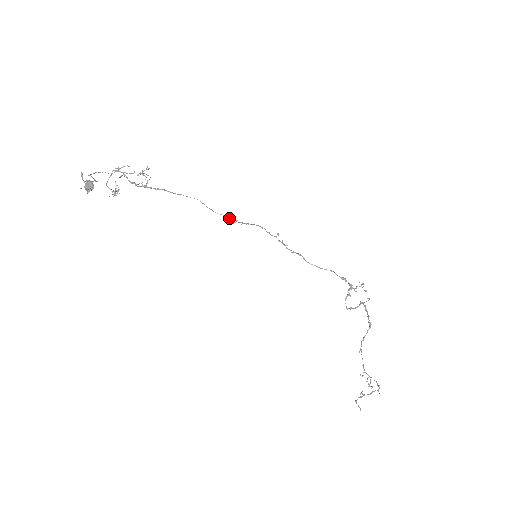
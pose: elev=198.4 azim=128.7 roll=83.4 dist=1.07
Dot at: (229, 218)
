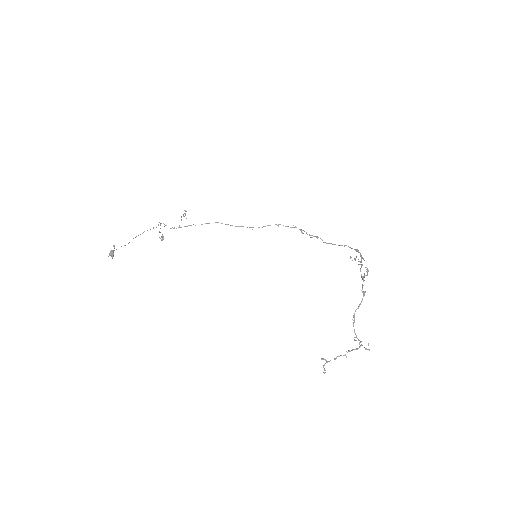
Dot at: (247, 227)
